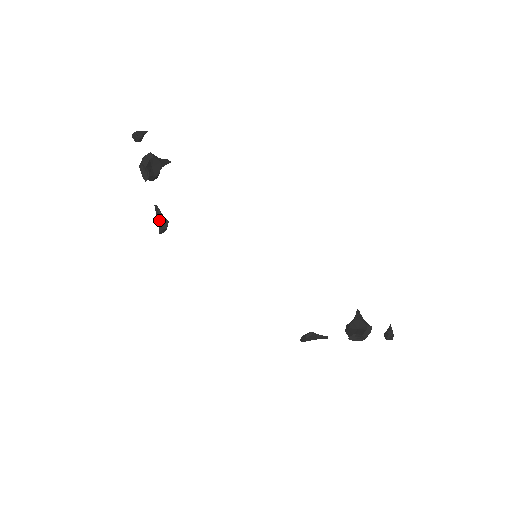
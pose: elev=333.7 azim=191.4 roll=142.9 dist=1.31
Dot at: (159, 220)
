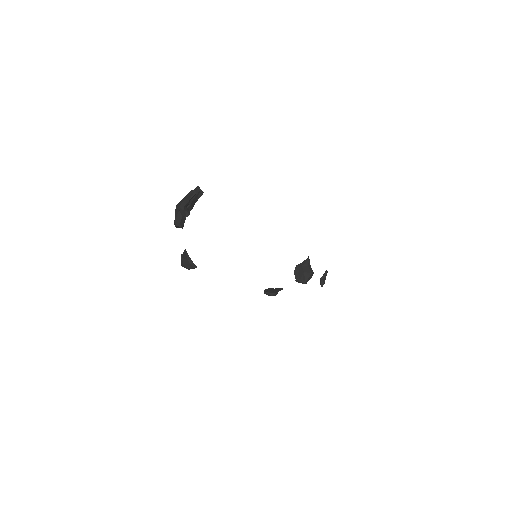
Dot at: (185, 262)
